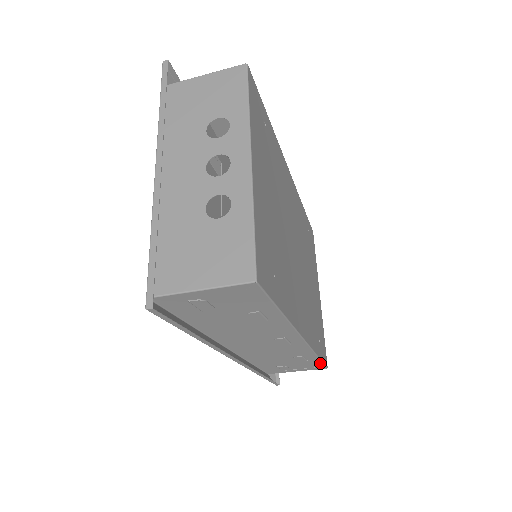
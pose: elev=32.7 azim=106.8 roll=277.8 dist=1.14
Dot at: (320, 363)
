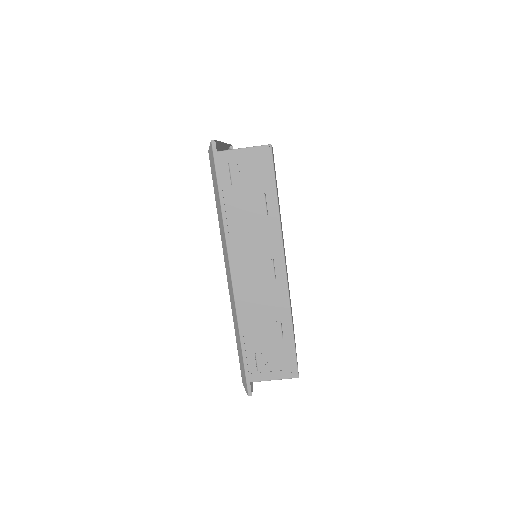
Dot at: (293, 353)
